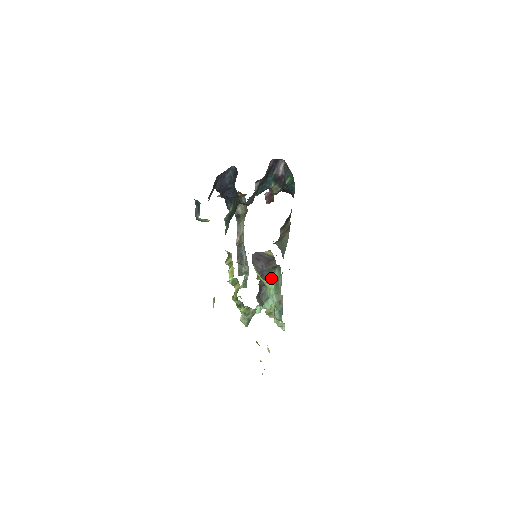
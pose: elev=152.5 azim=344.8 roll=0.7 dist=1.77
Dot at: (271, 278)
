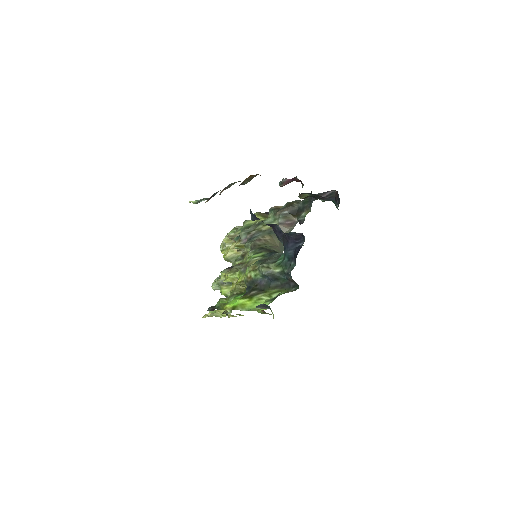
Dot at: occluded
